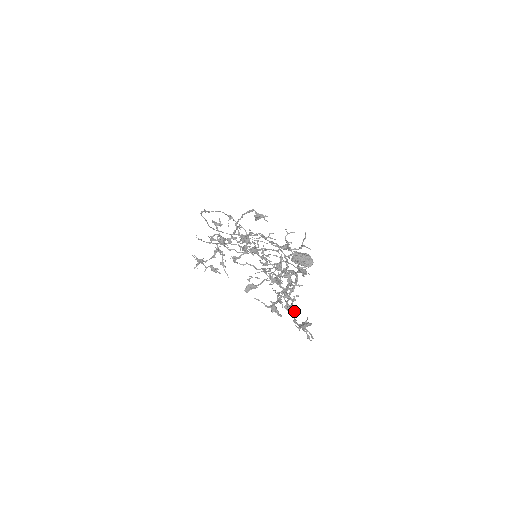
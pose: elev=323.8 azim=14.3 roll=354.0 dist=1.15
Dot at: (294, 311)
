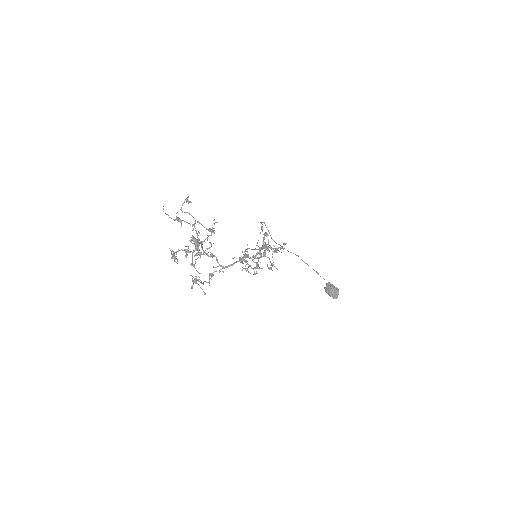
Dot at: (196, 270)
